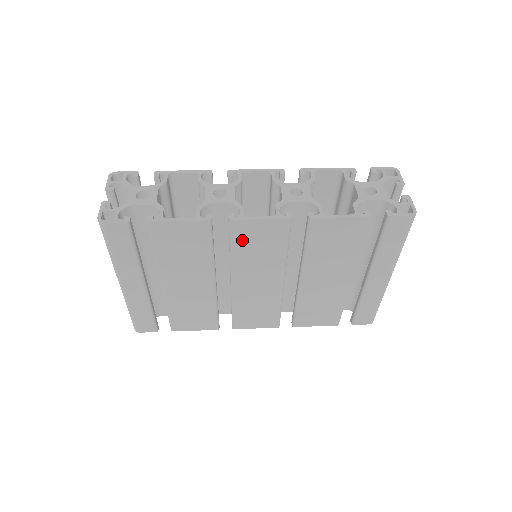
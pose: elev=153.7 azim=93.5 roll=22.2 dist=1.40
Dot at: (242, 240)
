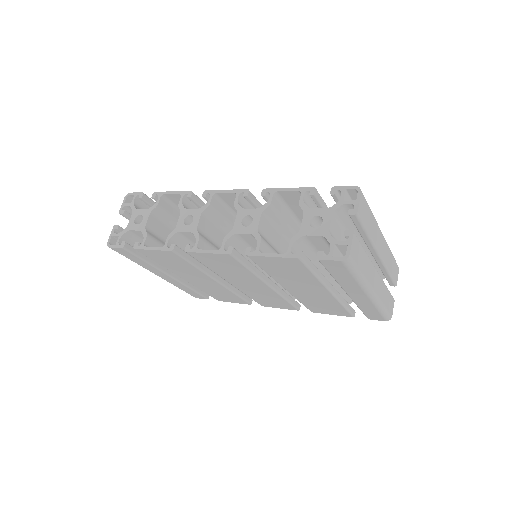
Dot at: (208, 262)
